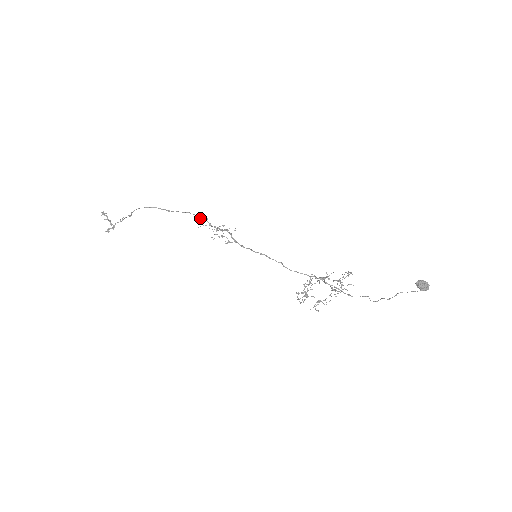
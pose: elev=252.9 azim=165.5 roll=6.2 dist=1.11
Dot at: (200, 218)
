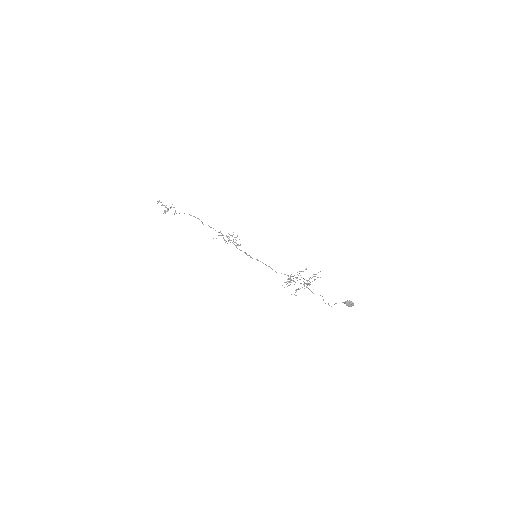
Dot at: occluded
